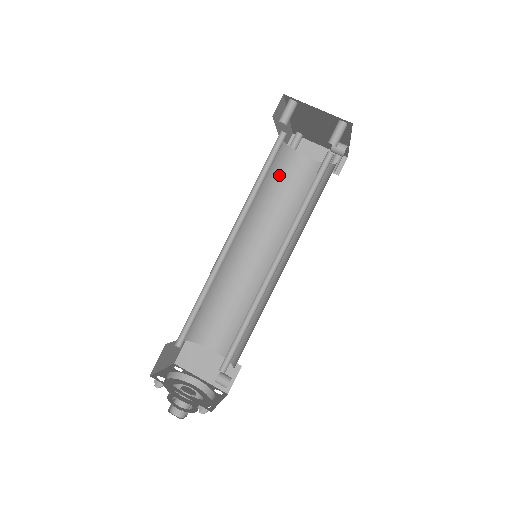
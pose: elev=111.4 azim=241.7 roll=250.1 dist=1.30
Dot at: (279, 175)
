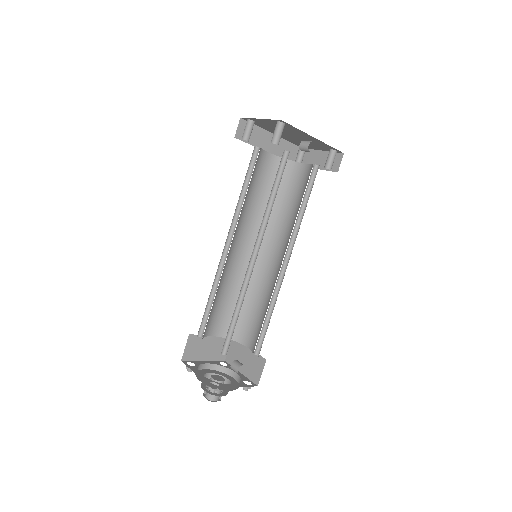
Dot at: (281, 185)
